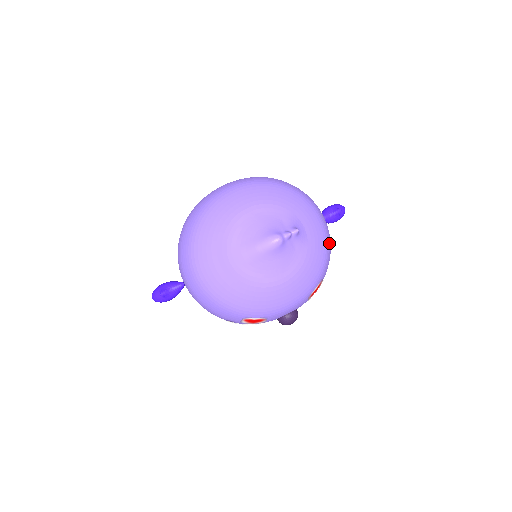
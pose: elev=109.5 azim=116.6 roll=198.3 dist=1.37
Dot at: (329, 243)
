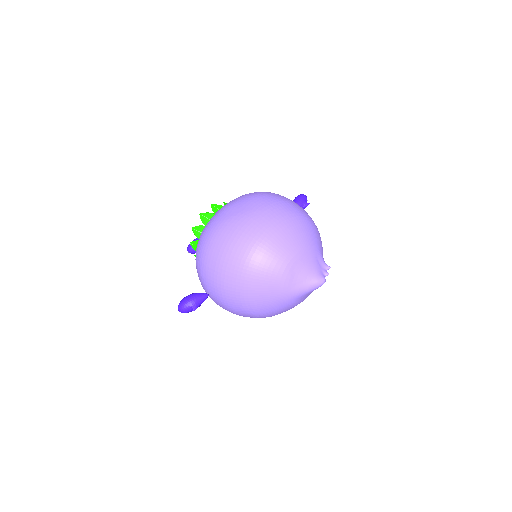
Dot at: occluded
